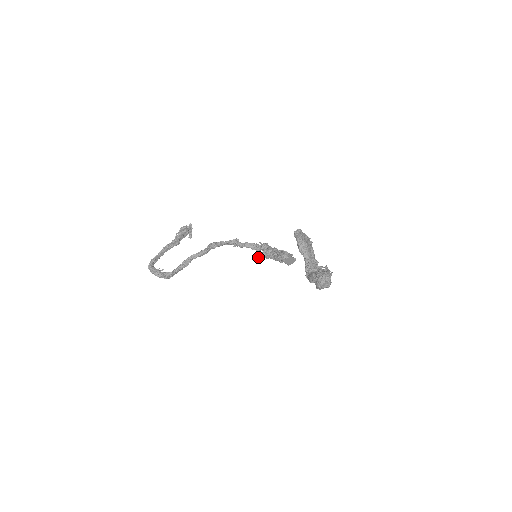
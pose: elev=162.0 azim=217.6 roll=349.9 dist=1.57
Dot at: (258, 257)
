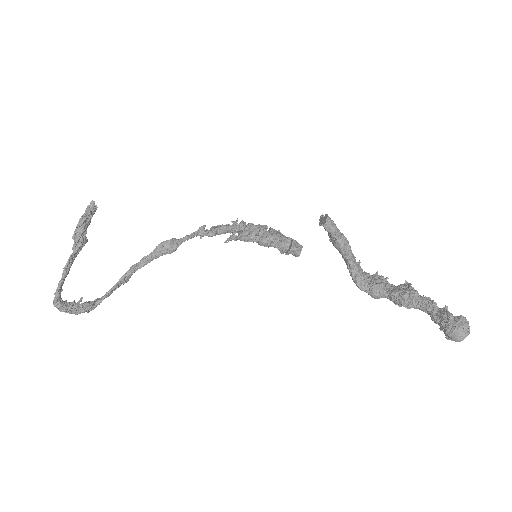
Dot at: (228, 240)
